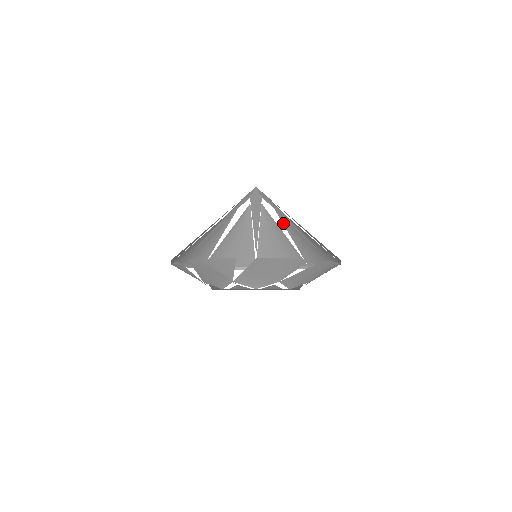
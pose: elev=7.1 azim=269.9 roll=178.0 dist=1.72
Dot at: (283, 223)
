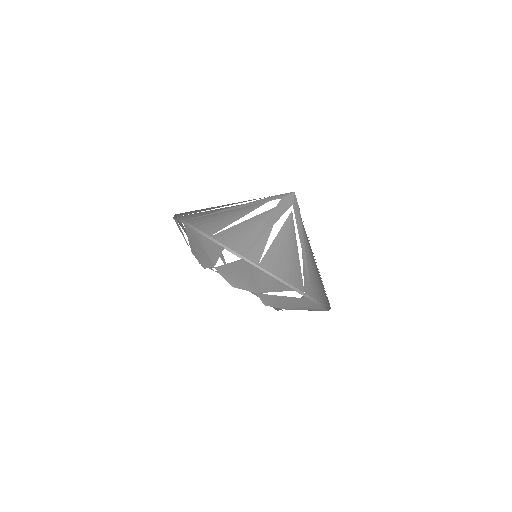
Dot at: (281, 229)
